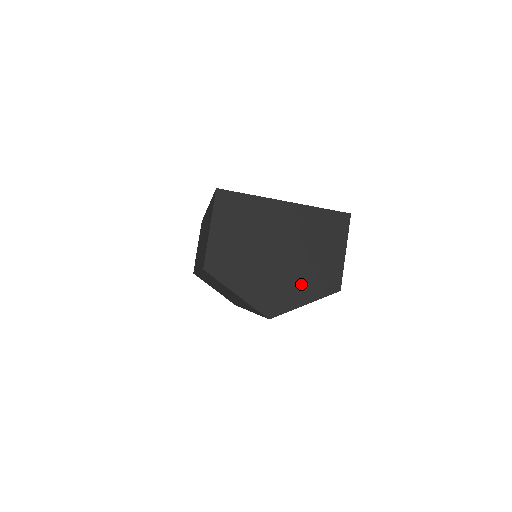
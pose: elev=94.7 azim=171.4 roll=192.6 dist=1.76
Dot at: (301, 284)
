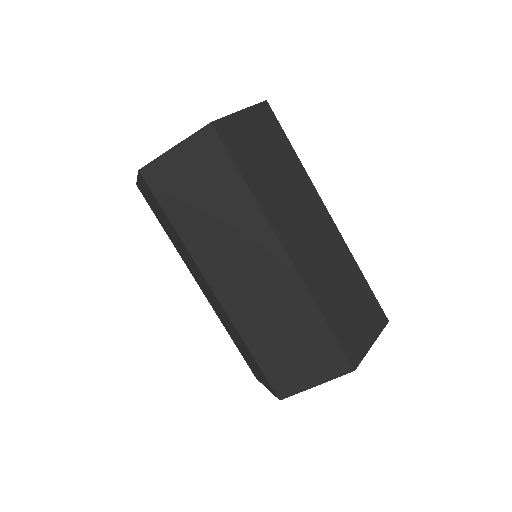
Dot at: occluded
